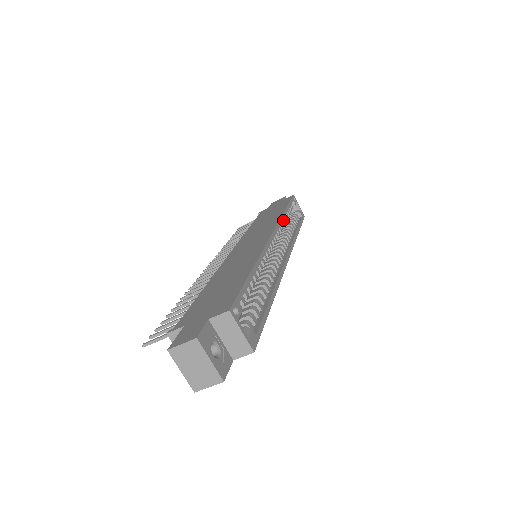
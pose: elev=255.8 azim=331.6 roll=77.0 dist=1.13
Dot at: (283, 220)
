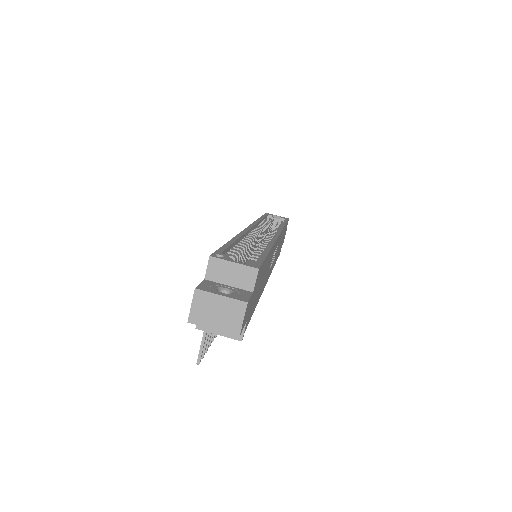
Dot at: occluded
